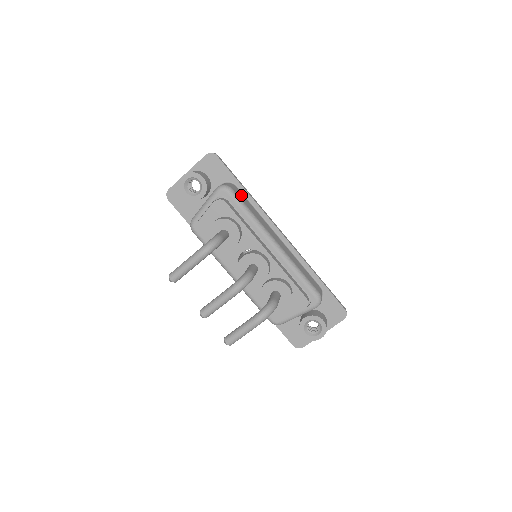
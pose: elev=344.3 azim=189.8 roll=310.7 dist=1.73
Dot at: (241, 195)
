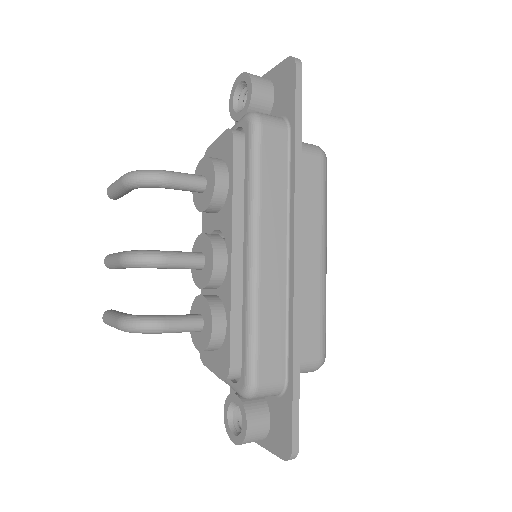
Dot at: (278, 147)
